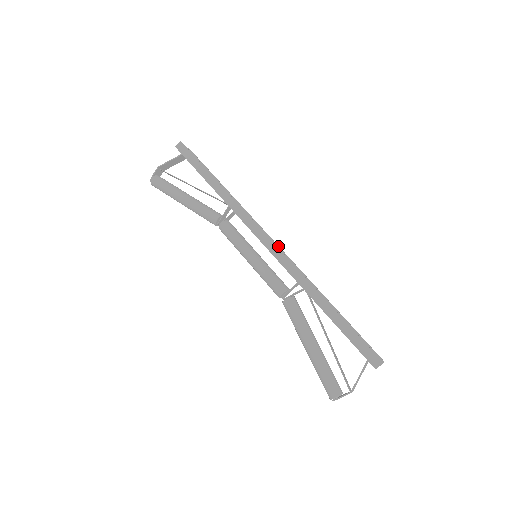
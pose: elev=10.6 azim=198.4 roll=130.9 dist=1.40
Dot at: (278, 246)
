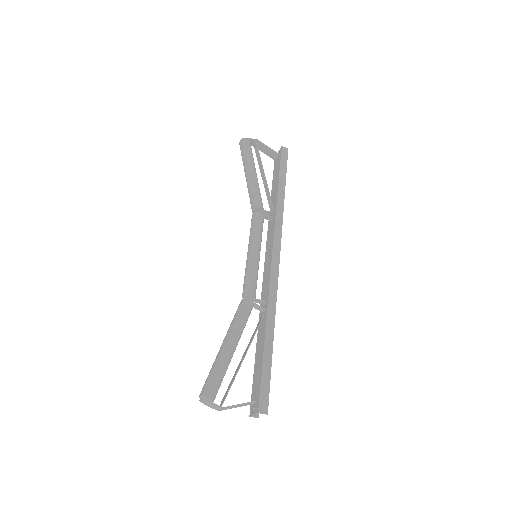
Dot at: occluded
